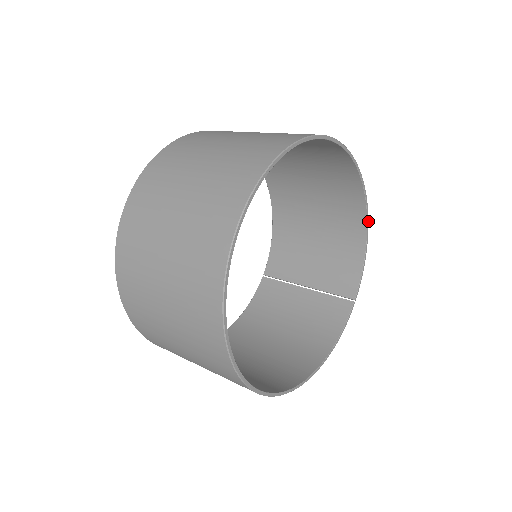
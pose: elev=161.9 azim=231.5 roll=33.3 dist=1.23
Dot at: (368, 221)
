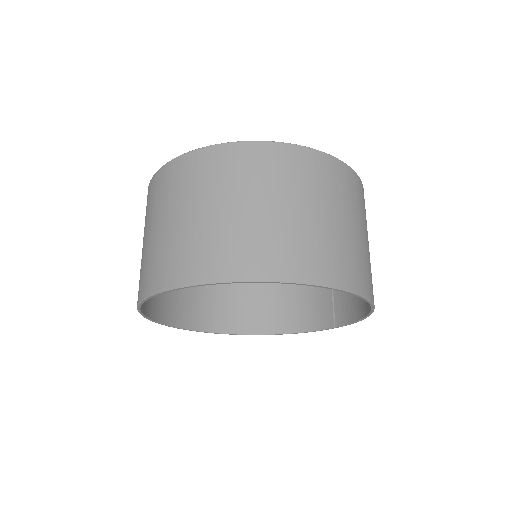
Dot at: (373, 310)
